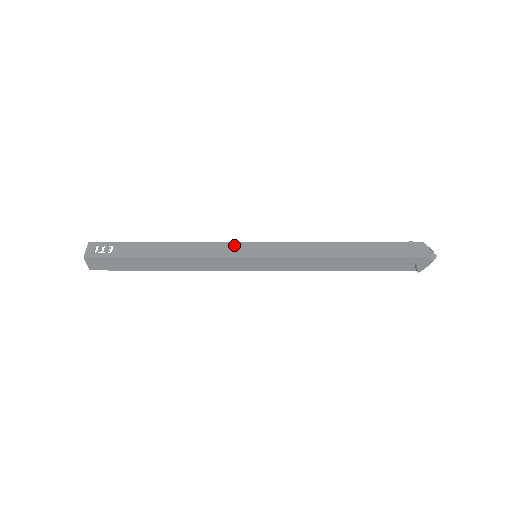
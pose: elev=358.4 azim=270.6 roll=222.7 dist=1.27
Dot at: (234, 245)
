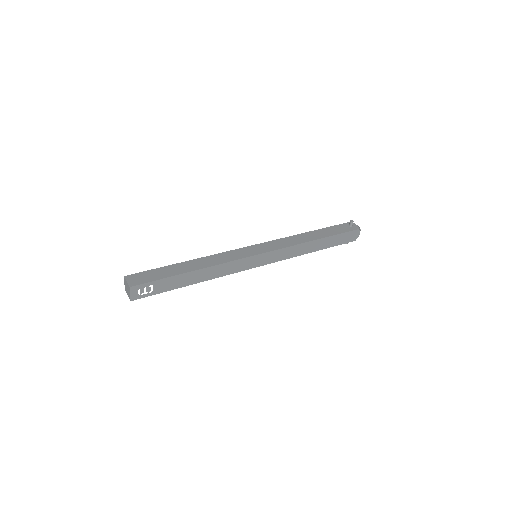
Dot at: (246, 261)
